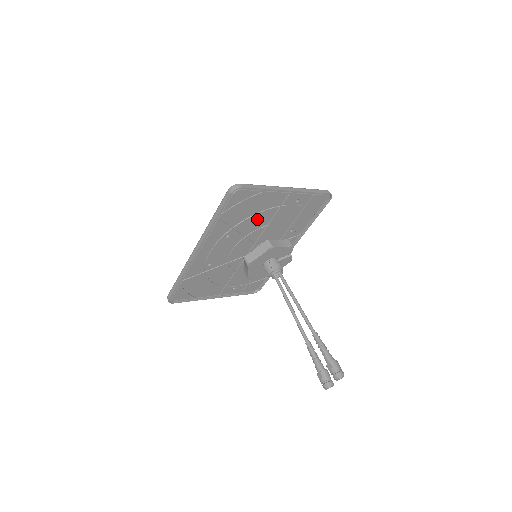
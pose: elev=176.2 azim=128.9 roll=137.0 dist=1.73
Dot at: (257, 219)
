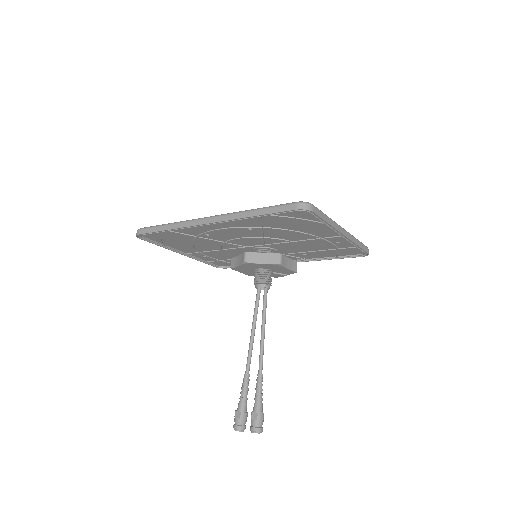
Dot at: (290, 233)
